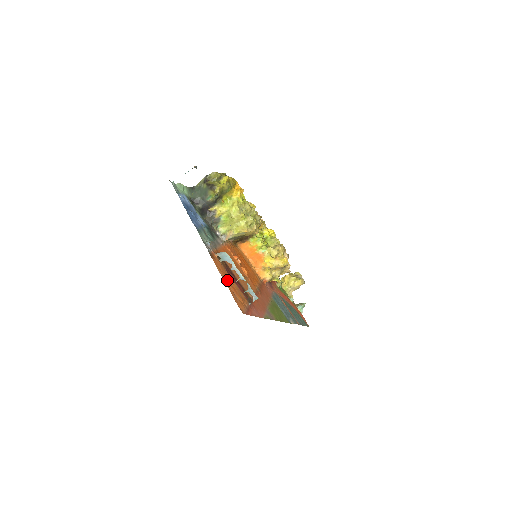
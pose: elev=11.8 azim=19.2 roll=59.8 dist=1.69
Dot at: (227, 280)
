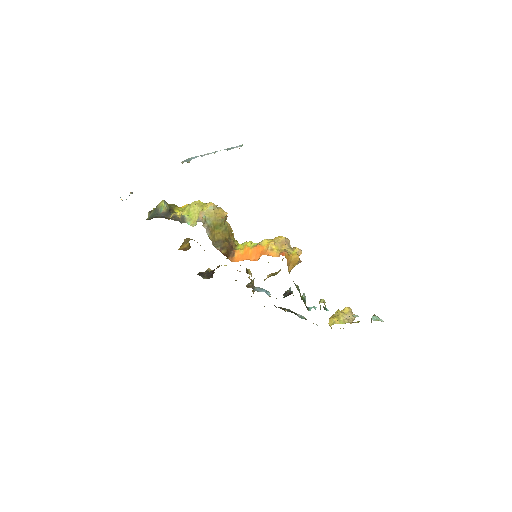
Dot at: occluded
